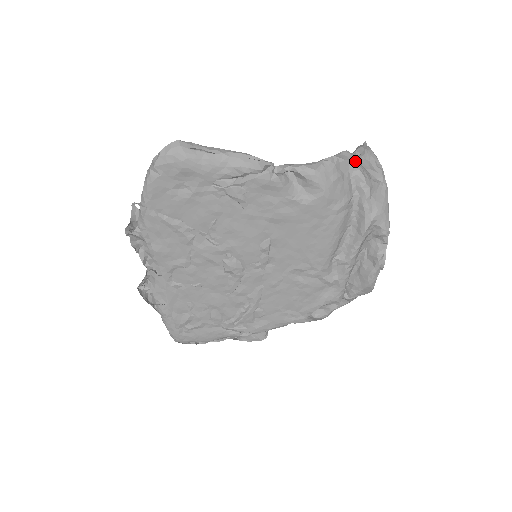
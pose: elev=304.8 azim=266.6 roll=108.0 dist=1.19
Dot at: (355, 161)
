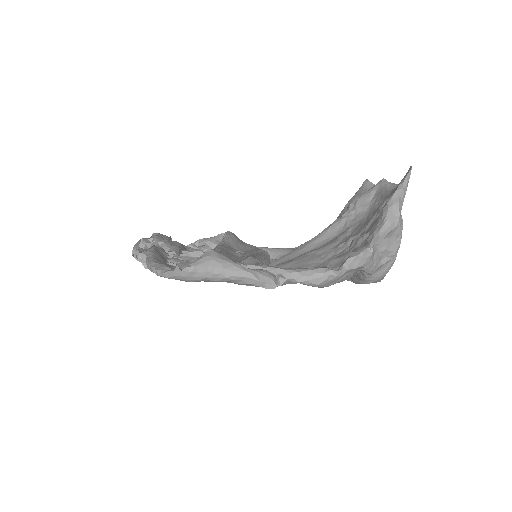
Dot at: (366, 263)
